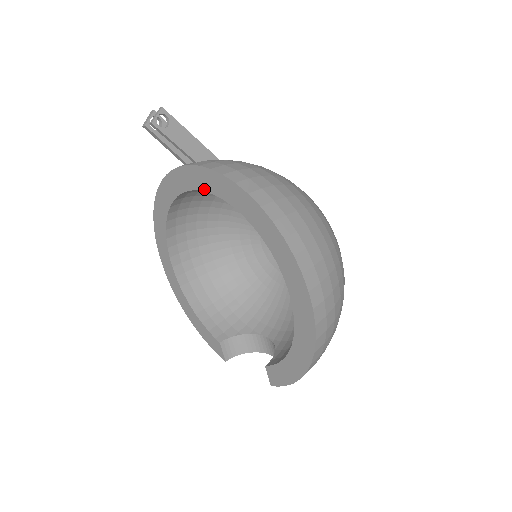
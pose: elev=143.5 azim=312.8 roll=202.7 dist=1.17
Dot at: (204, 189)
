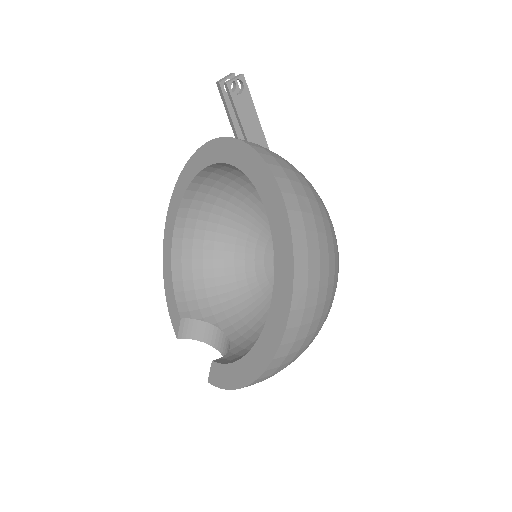
Dot at: (242, 168)
